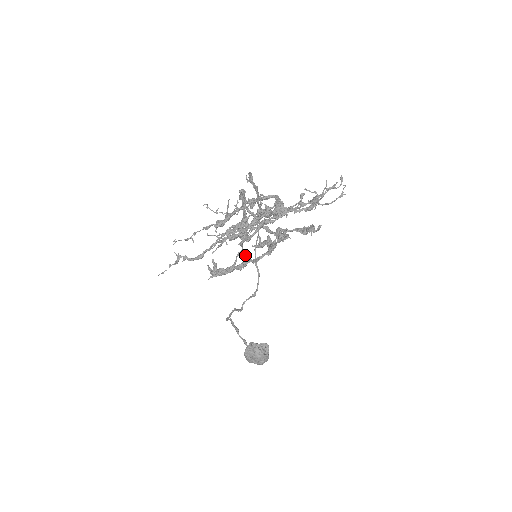
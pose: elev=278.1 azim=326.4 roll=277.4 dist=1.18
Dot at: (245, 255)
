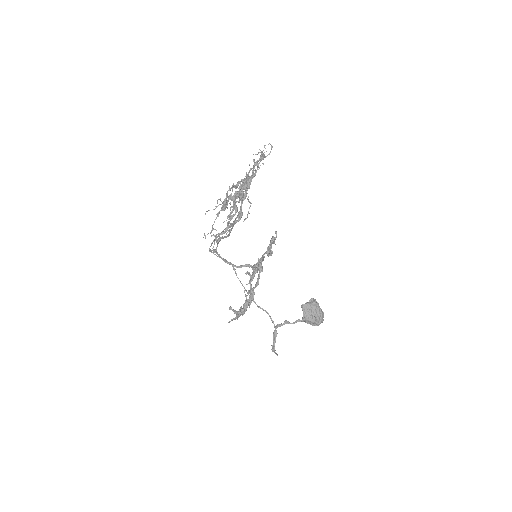
Dot at: (248, 292)
